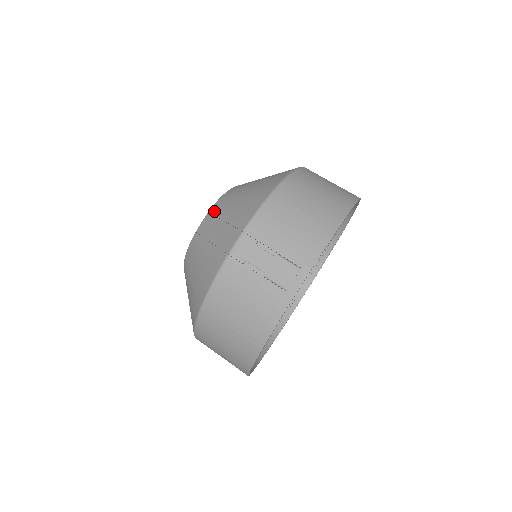
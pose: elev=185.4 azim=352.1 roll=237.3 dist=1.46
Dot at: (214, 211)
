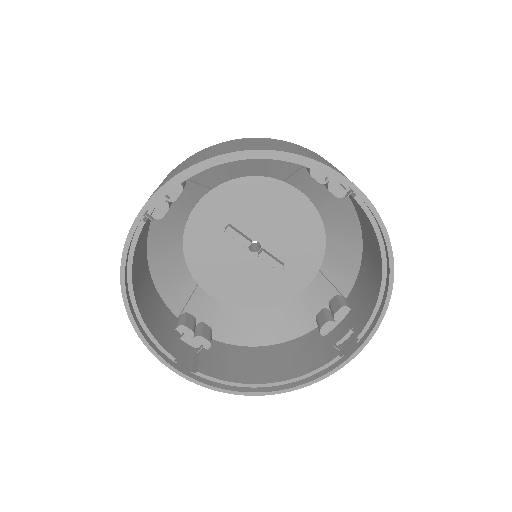
Dot at: occluded
